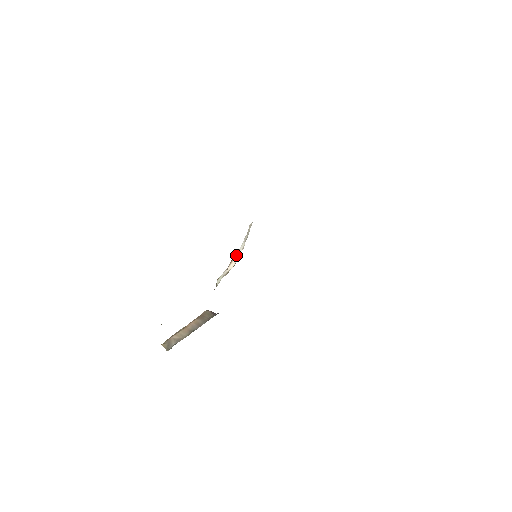
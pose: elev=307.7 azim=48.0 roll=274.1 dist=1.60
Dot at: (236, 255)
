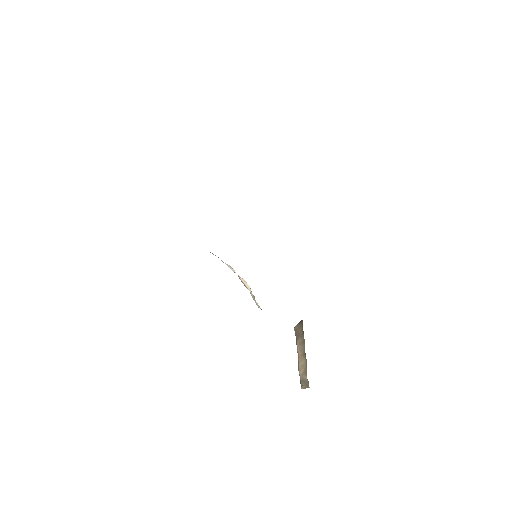
Dot at: (239, 277)
